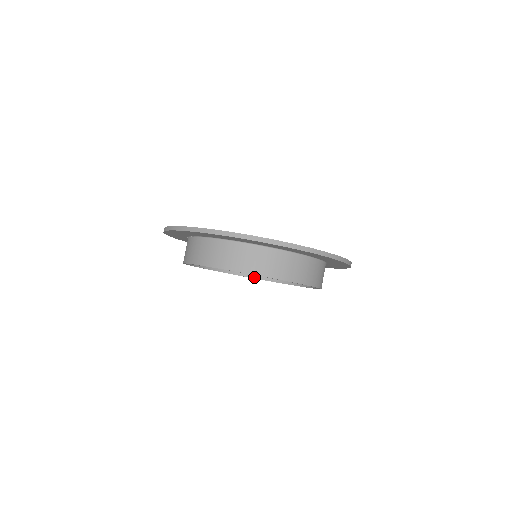
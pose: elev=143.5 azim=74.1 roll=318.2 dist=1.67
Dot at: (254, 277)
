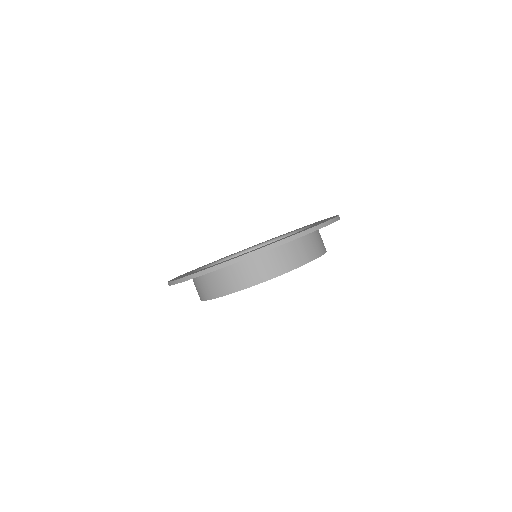
Dot at: occluded
